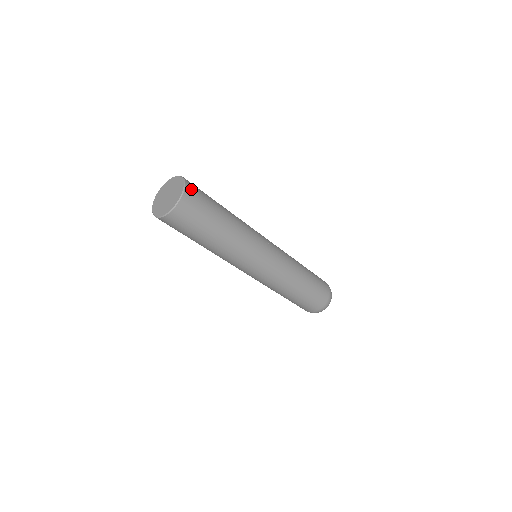
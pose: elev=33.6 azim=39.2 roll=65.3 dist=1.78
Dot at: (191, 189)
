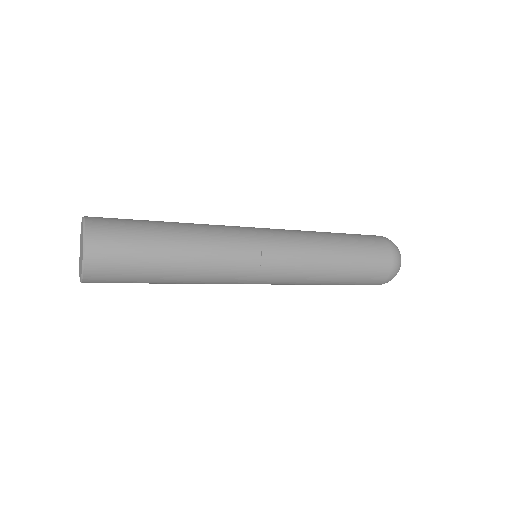
Dot at: (95, 276)
